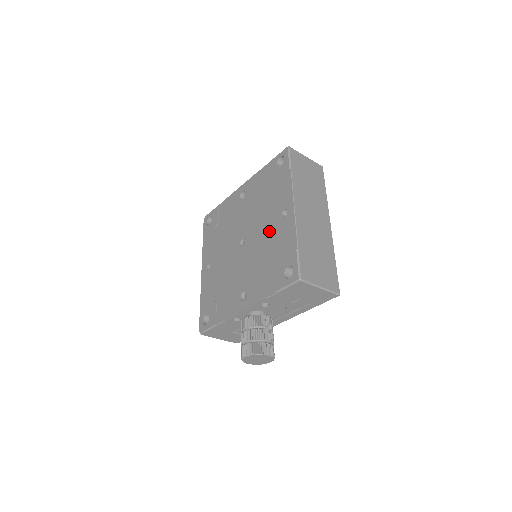
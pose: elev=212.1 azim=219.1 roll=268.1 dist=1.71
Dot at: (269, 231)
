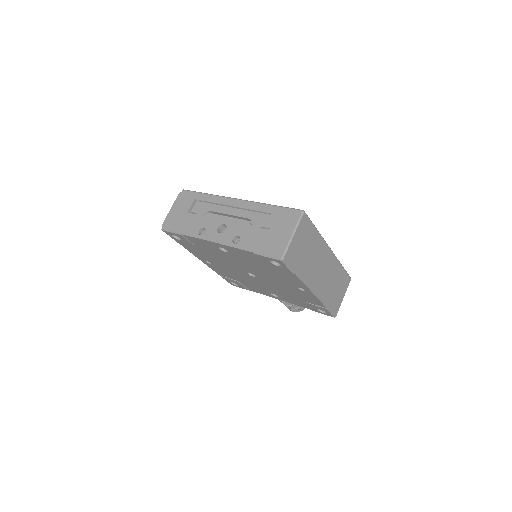
Dot at: (286, 288)
